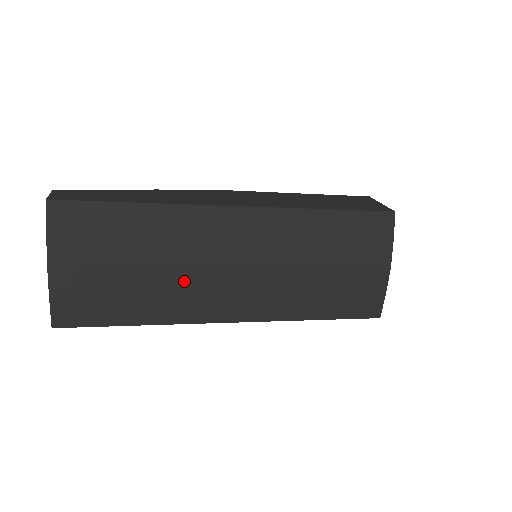
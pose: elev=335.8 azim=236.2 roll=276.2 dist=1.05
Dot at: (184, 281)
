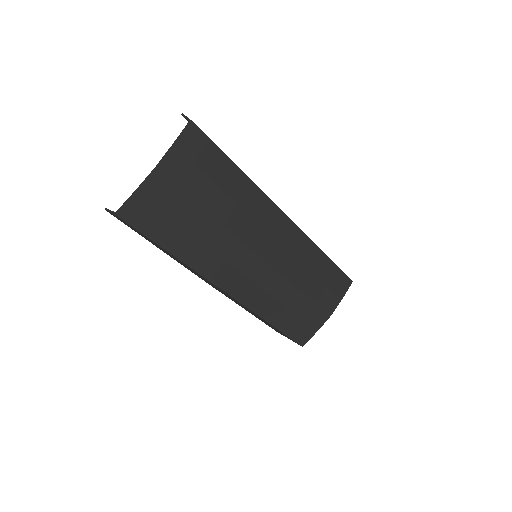
Dot at: (226, 243)
